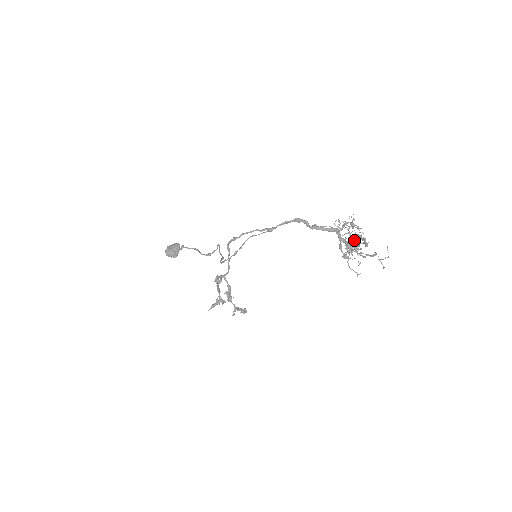
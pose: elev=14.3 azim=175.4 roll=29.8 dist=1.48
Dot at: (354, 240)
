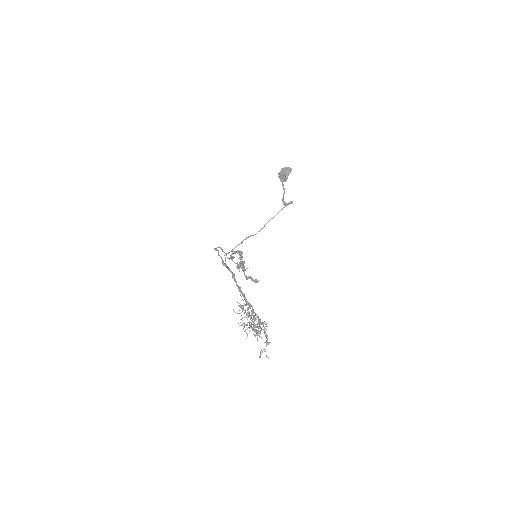
Dot at: occluded
